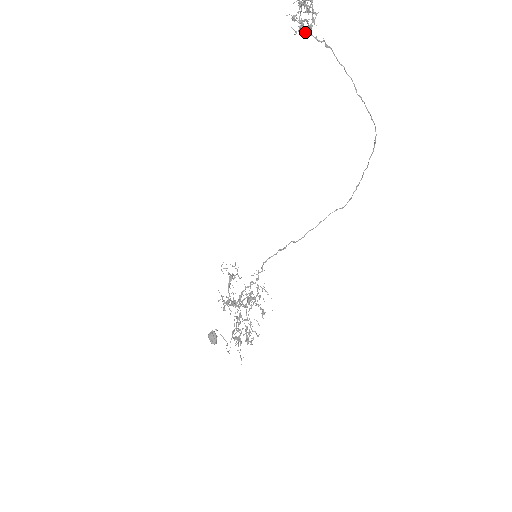
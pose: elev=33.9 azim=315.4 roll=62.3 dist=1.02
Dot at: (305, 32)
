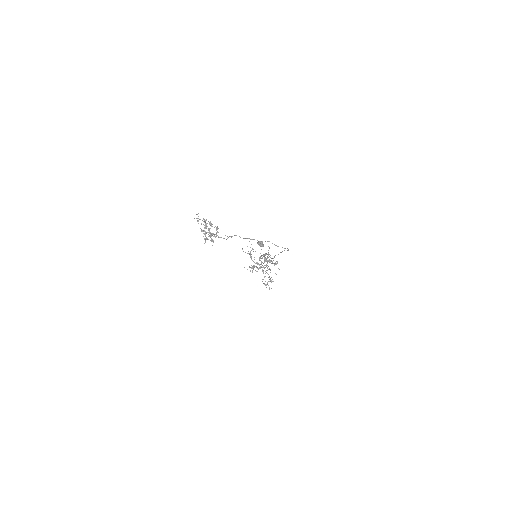
Dot at: (216, 235)
